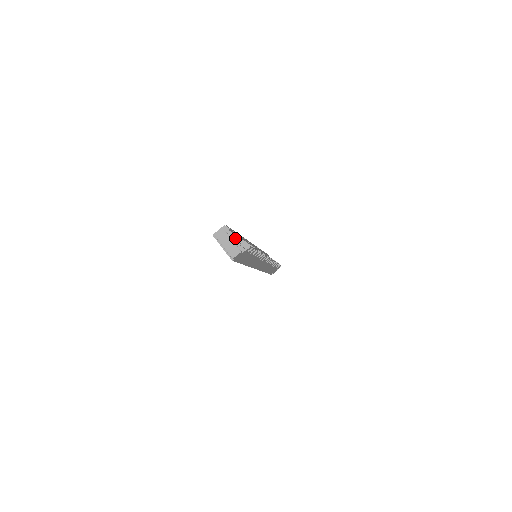
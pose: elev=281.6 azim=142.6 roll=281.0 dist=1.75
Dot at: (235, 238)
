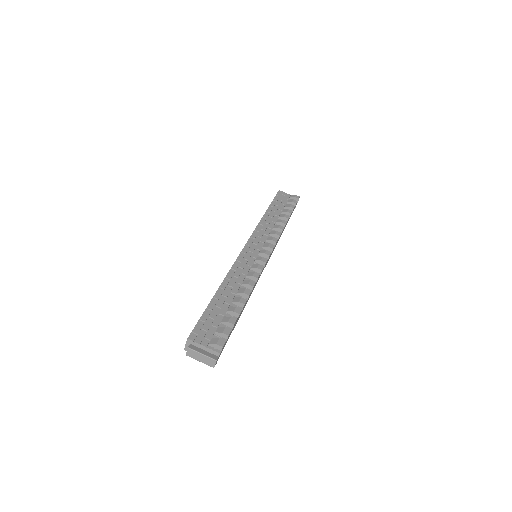
Dot at: (204, 347)
